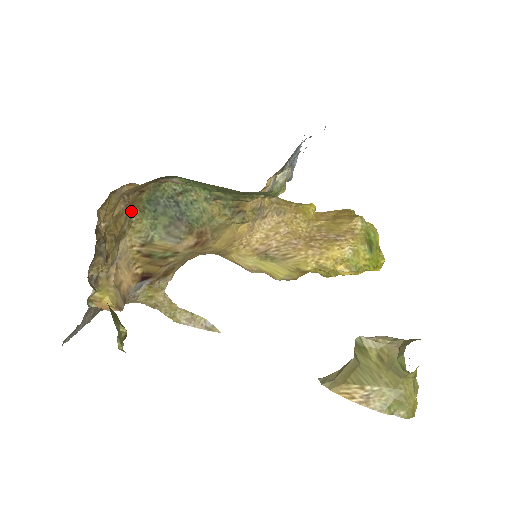
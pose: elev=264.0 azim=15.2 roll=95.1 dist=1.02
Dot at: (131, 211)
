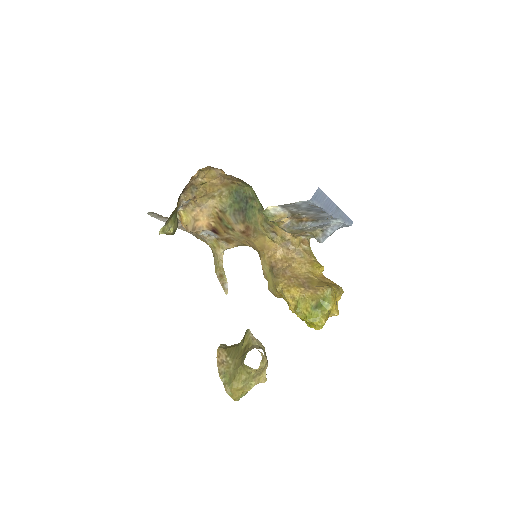
Dot at: (224, 189)
